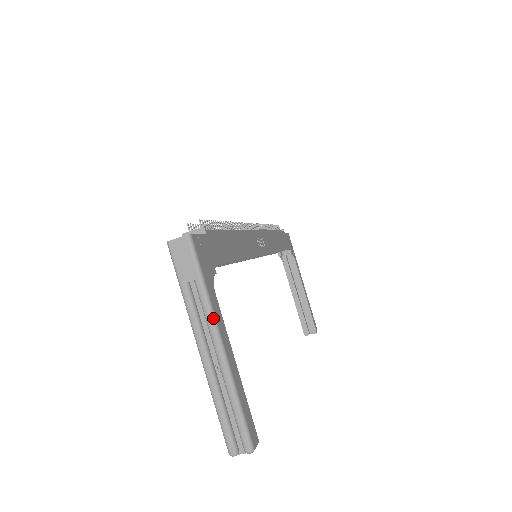
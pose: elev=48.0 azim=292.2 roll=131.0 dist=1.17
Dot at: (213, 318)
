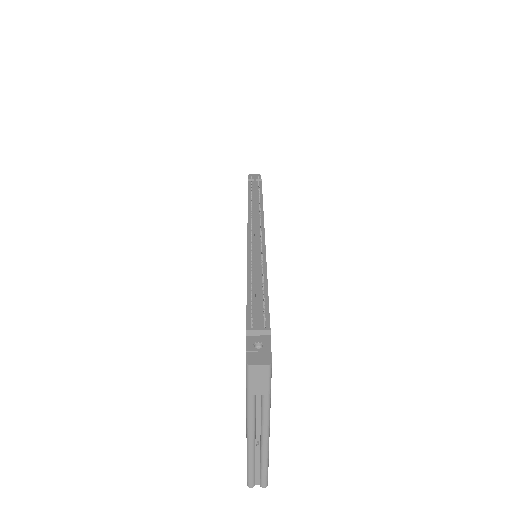
Dot at: (269, 419)
